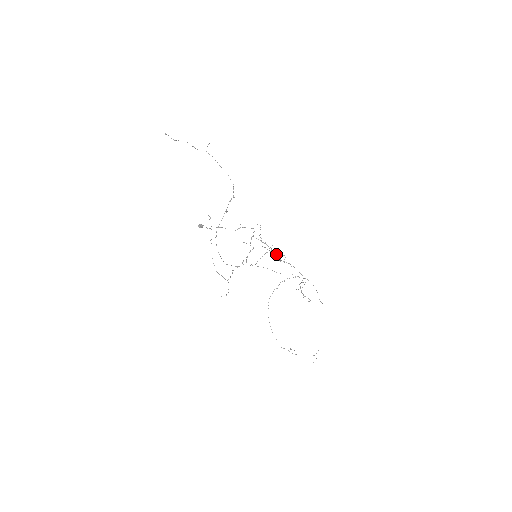
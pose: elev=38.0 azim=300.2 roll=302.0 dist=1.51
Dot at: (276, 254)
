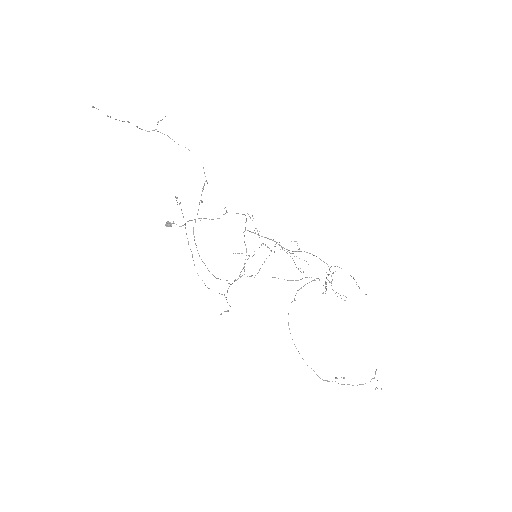
Dot at: (282, 248)
